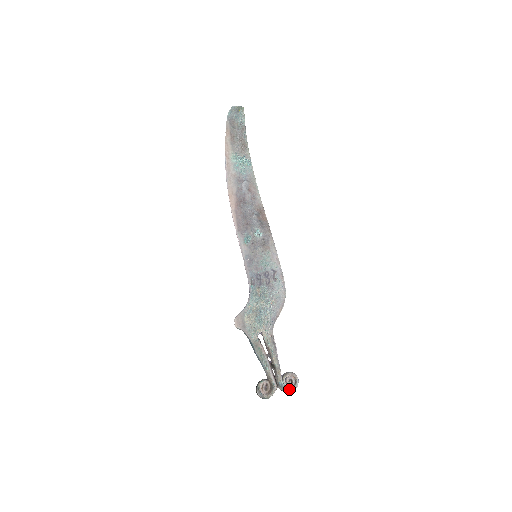
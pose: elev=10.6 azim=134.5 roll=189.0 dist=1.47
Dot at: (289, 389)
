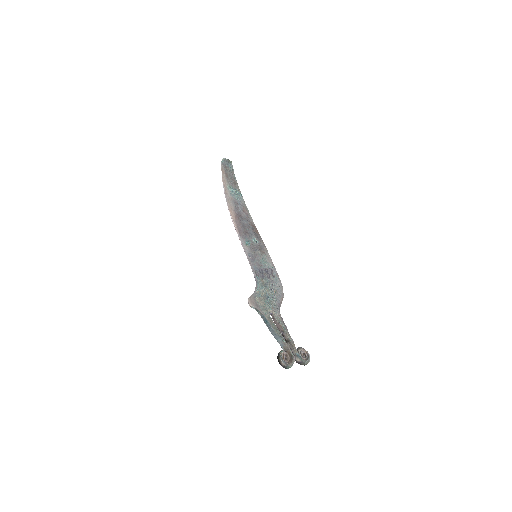
Dot at: (305, 360)
